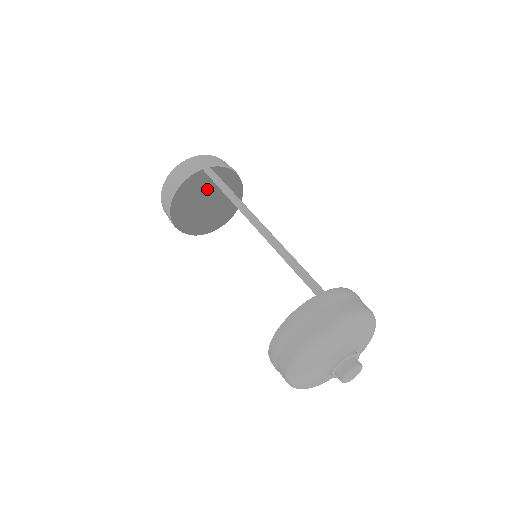
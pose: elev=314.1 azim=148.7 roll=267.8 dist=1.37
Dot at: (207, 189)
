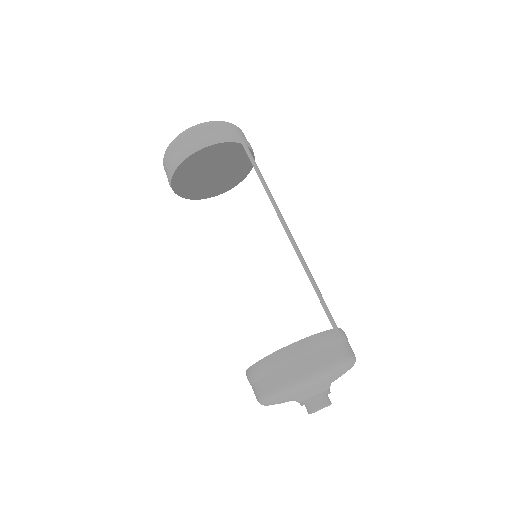
Dot at: (206, 156)
